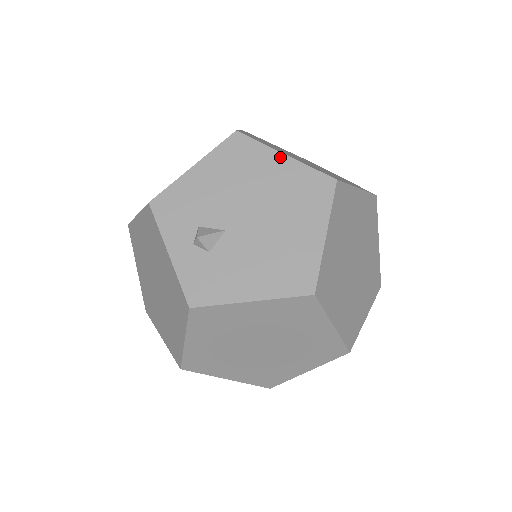
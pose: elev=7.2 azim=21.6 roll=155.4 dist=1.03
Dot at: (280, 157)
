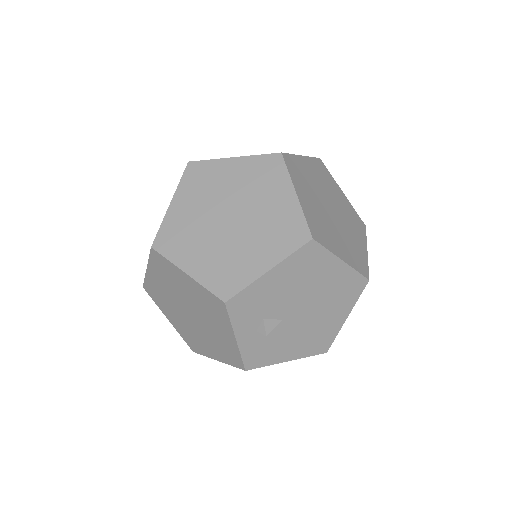
Dot at: (339, 263)
